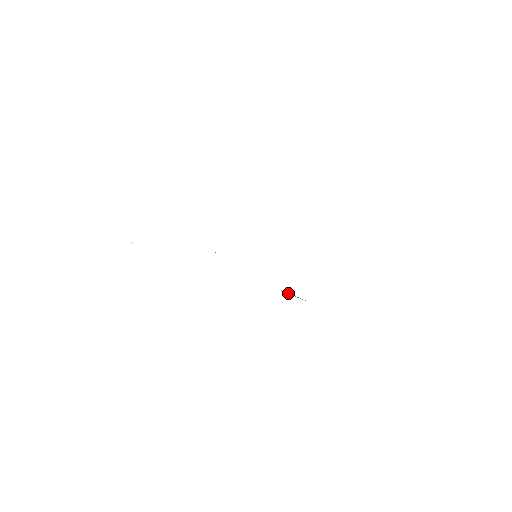
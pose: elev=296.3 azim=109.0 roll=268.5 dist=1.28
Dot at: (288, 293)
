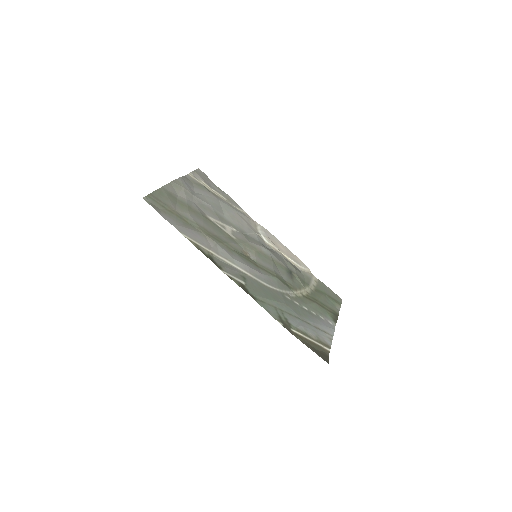
Dot at: (287, 257)
